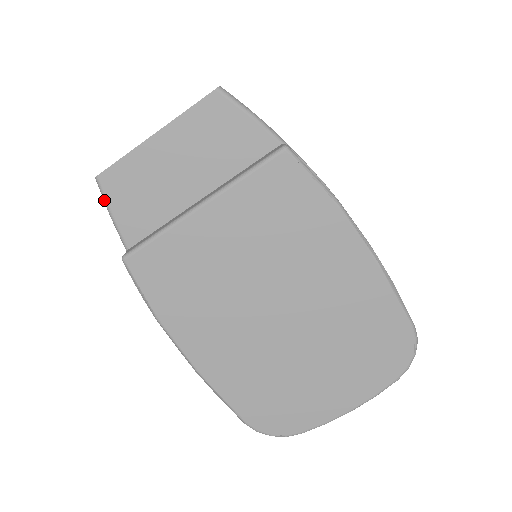
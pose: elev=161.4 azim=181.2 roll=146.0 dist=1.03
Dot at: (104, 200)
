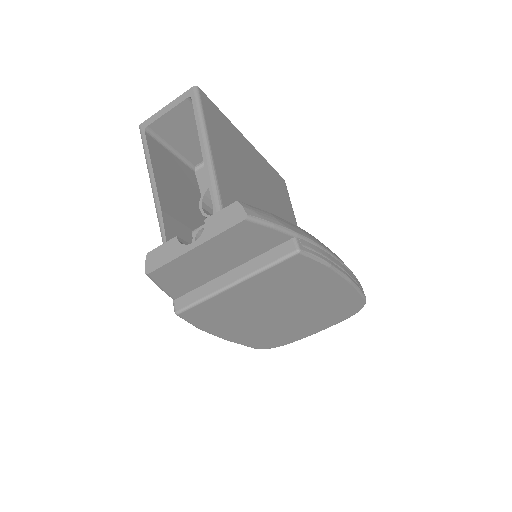
Dot at: (154, 282)
